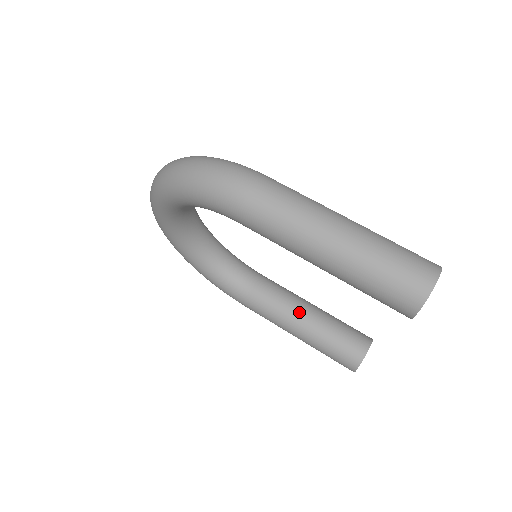
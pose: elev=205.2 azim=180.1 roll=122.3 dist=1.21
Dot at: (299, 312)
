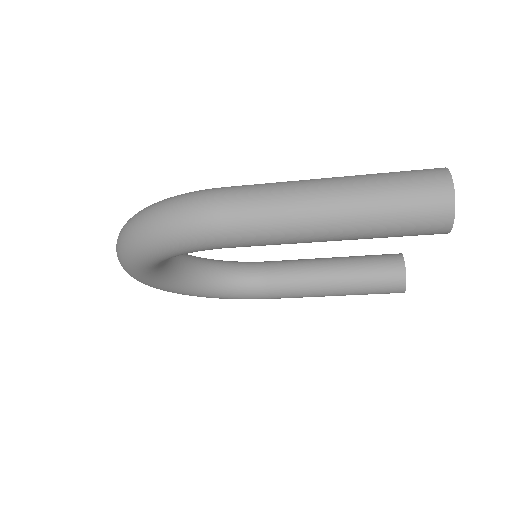
Dot at: (323, 274)
